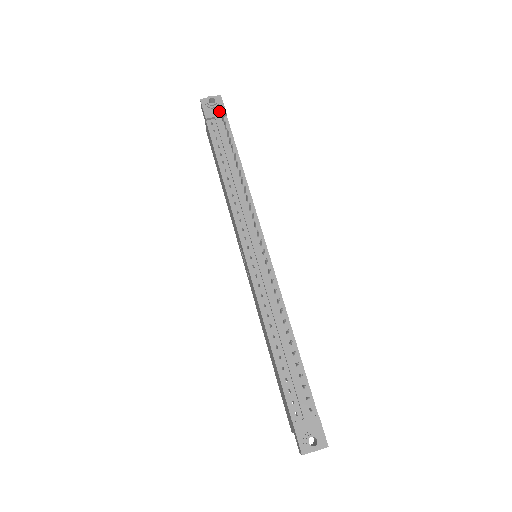
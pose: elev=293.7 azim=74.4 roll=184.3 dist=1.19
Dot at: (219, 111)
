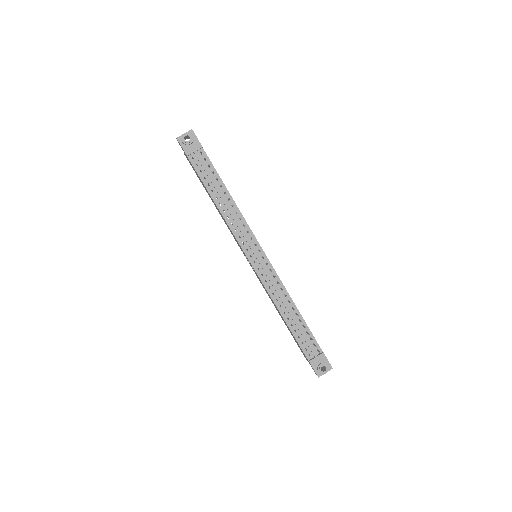
Dot at: (195, 146)
